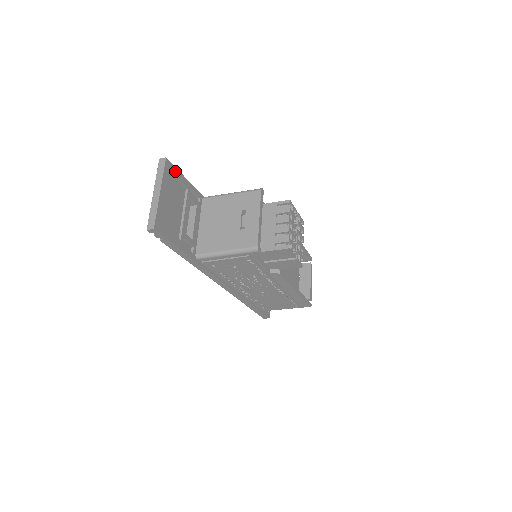
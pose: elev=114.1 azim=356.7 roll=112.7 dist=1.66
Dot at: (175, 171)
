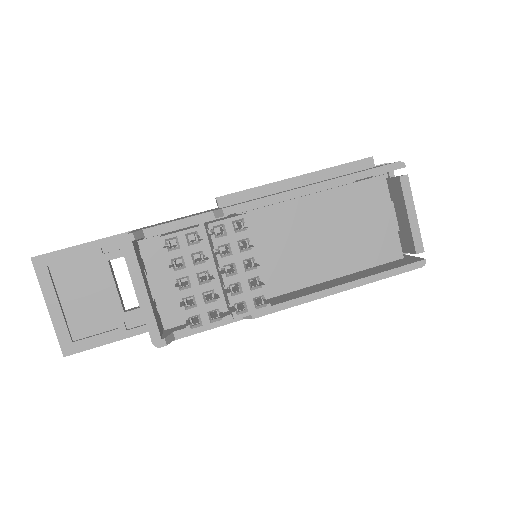
Dot at: (57, 256)
